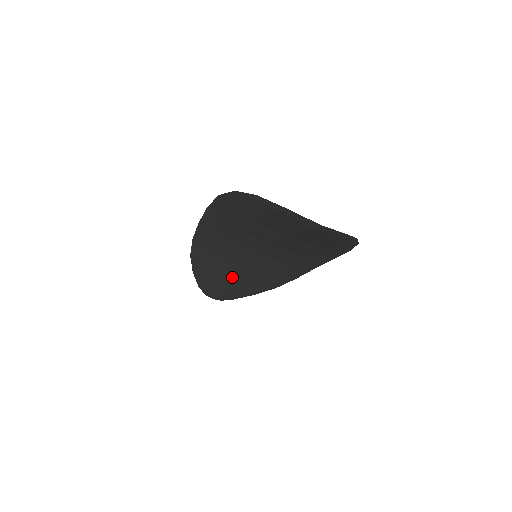
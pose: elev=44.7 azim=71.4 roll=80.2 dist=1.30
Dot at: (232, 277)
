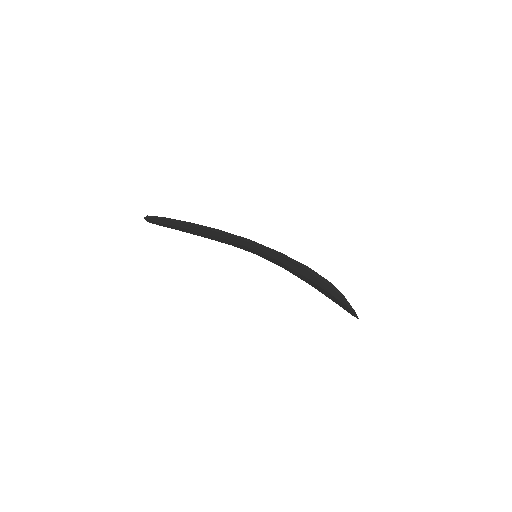
Dot at: (202, 236)
